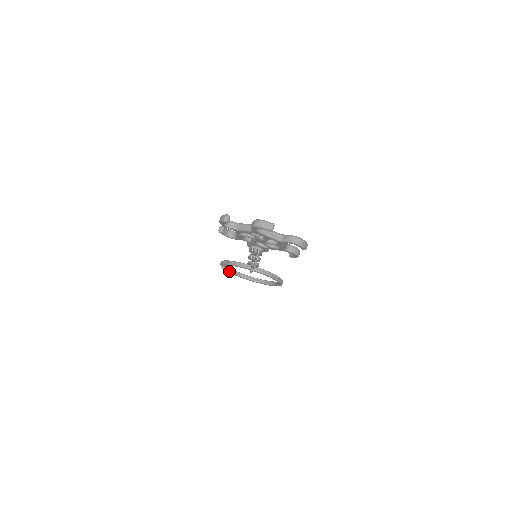
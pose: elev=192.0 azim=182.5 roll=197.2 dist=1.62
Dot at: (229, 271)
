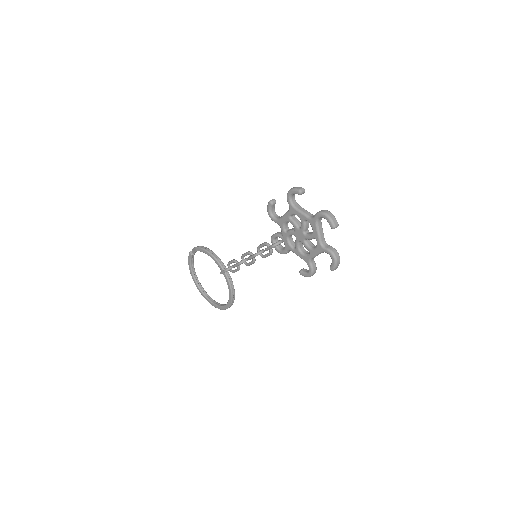
Dot at: (191, 262)
